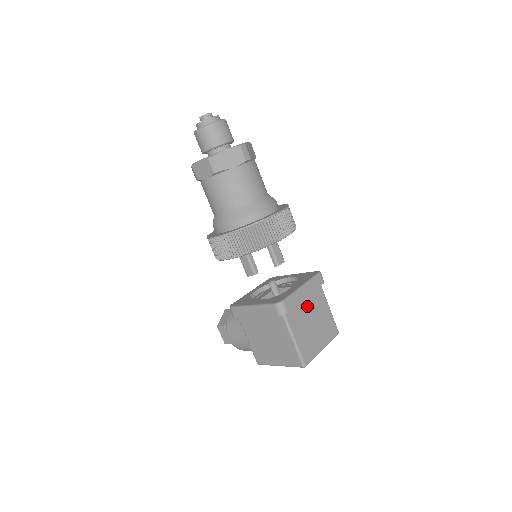
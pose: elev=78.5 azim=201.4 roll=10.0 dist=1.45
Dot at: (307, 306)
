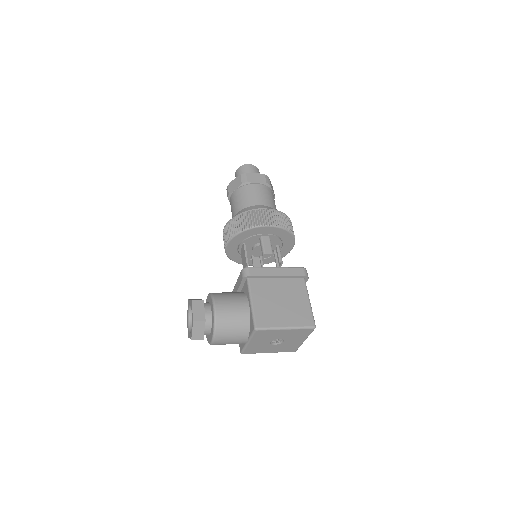
Dot at: occluded
